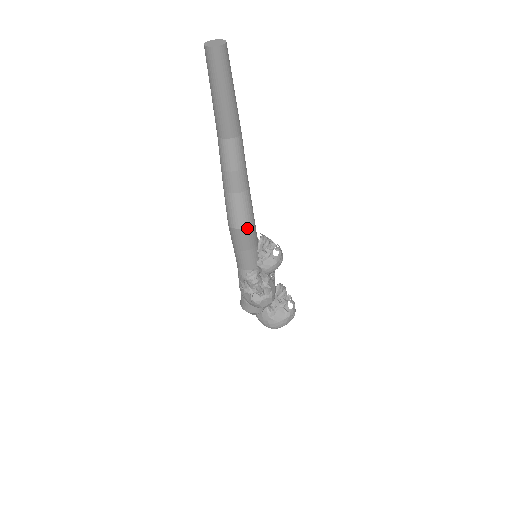
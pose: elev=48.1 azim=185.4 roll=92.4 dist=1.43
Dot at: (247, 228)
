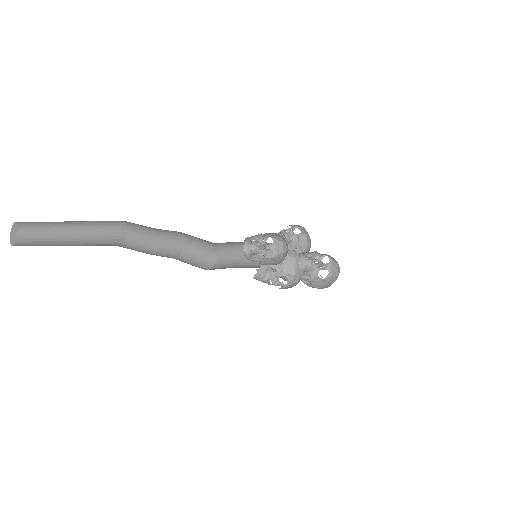
Dot at: (212, 268)
